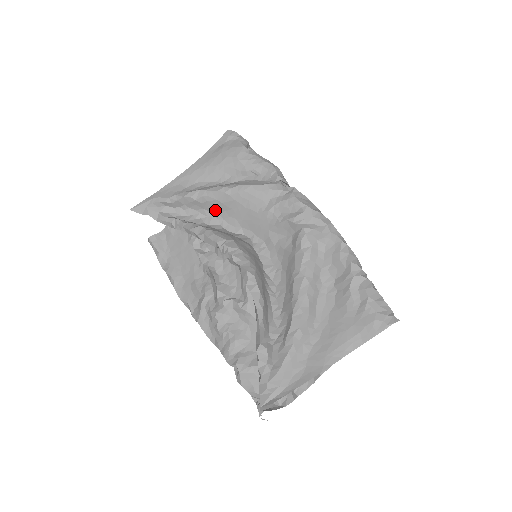
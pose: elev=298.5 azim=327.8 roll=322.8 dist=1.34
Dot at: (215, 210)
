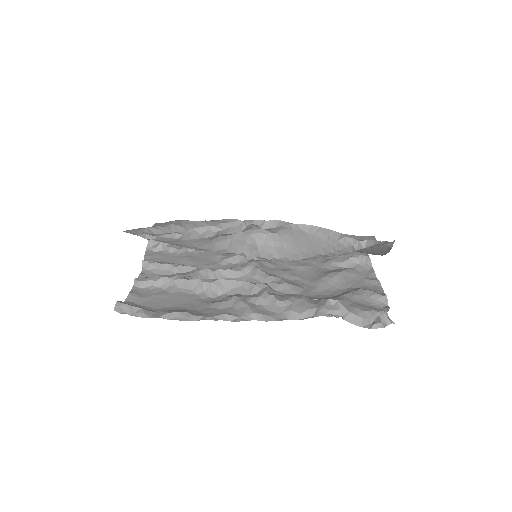
Dot at: occluded
